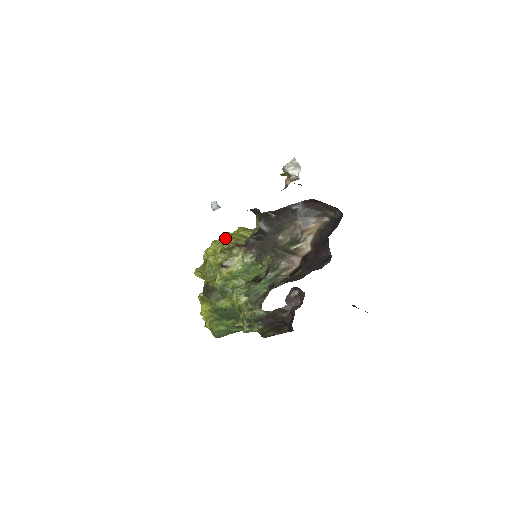
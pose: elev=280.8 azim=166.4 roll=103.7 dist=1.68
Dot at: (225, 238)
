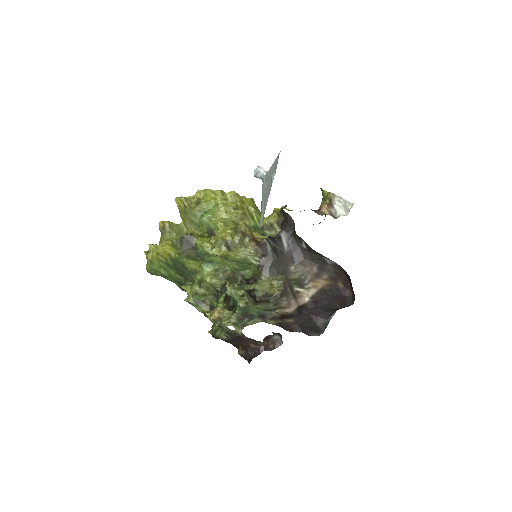
Dot at: (235, 201)
